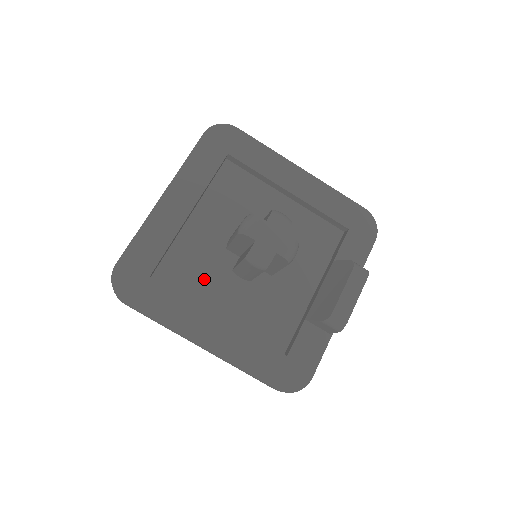
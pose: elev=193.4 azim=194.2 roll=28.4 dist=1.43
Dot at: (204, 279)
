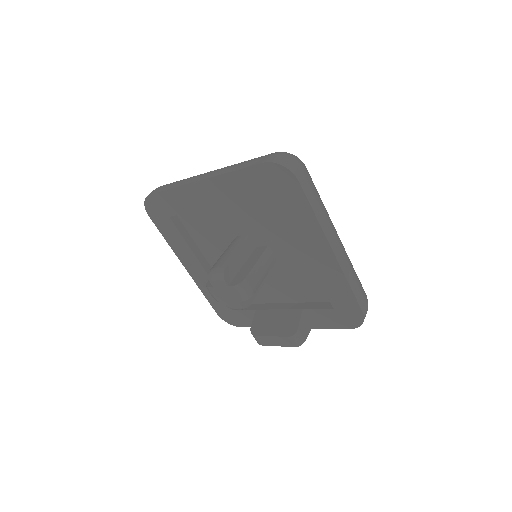
Dot at: (209, 239)
